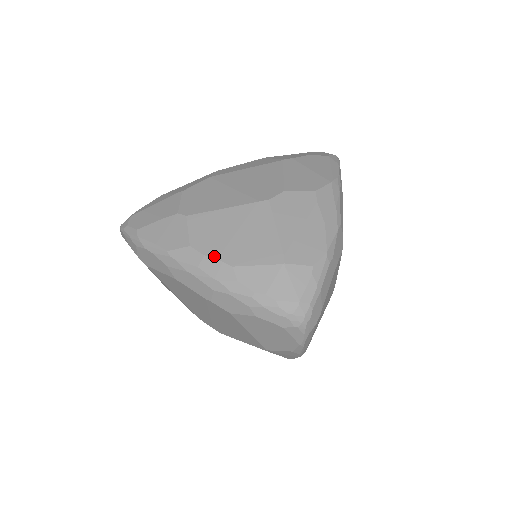
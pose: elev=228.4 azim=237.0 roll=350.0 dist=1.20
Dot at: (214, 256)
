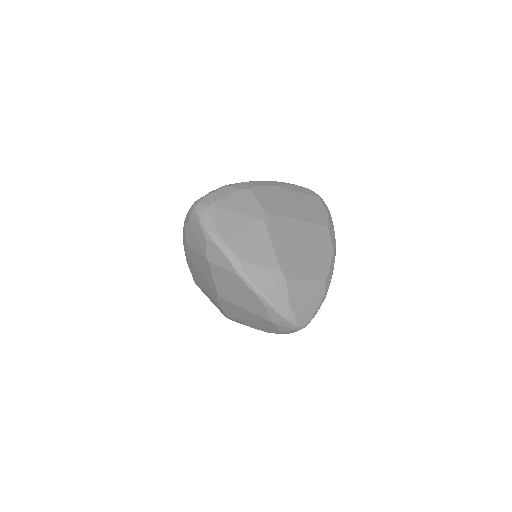
Dot at: occluded
